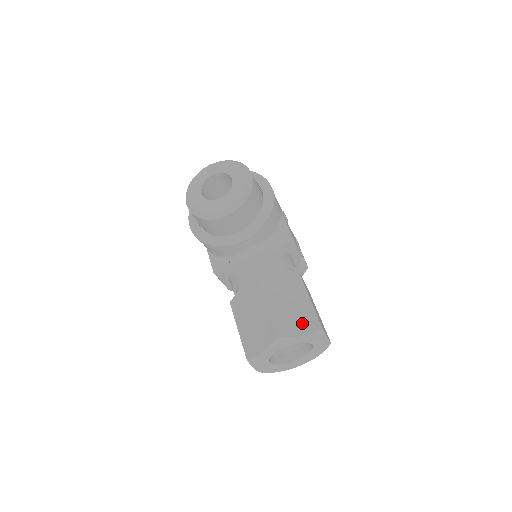
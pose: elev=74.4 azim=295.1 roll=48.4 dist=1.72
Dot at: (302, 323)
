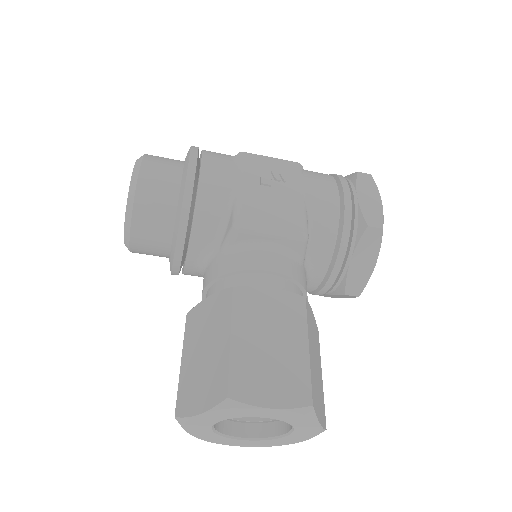
Dot at: (206, 389)
